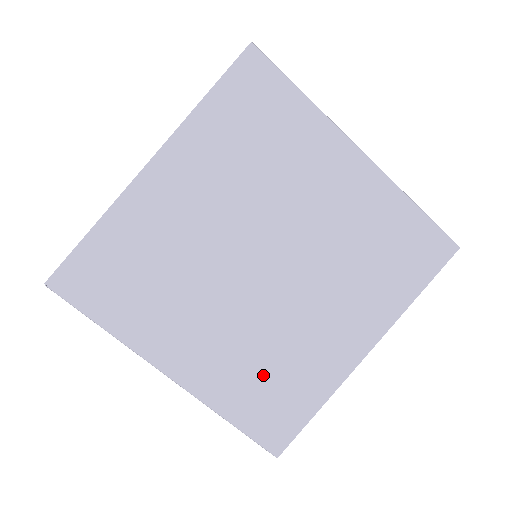
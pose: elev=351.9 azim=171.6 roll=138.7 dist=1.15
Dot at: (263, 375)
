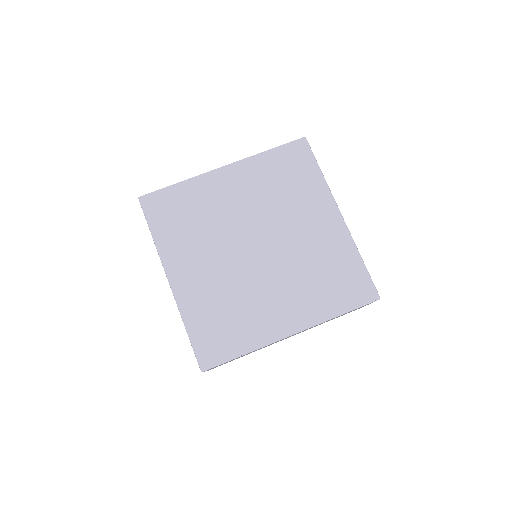
Dot at: (222, 311)
